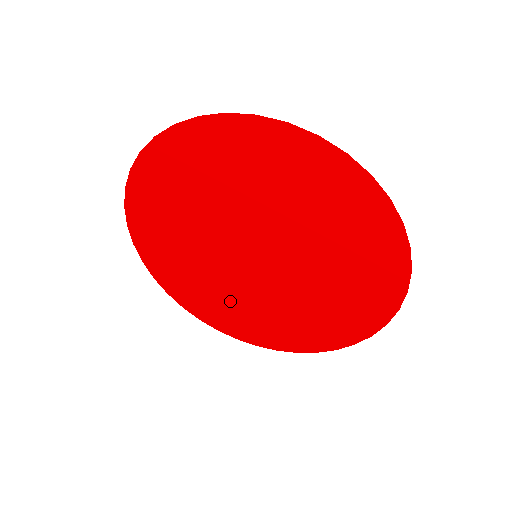
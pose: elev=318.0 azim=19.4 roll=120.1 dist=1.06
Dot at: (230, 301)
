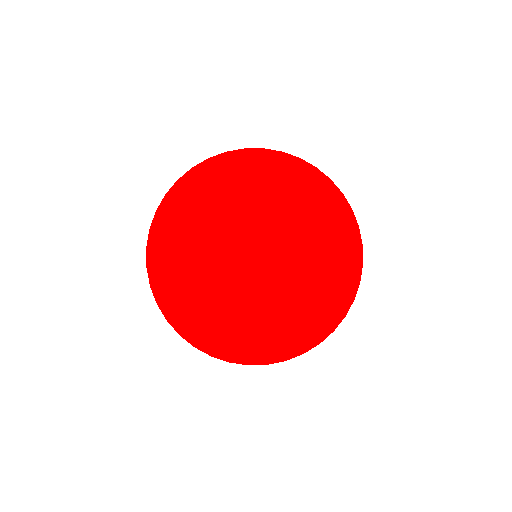
Dot at: (291, 307)
